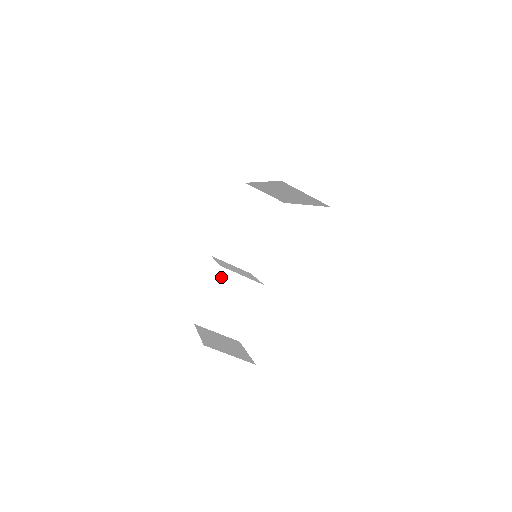
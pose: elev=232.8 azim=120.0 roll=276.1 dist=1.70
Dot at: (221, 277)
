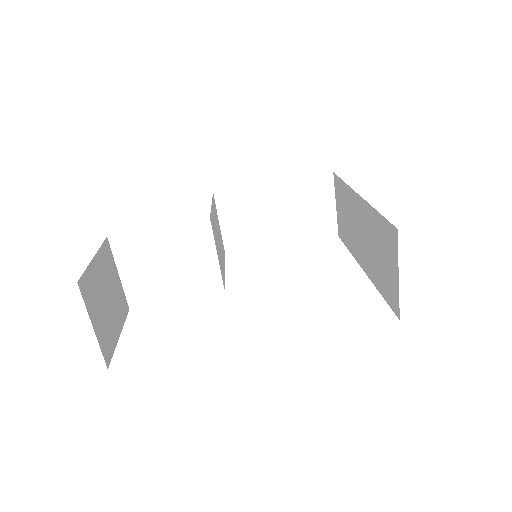
Dot at: (196, 229)
